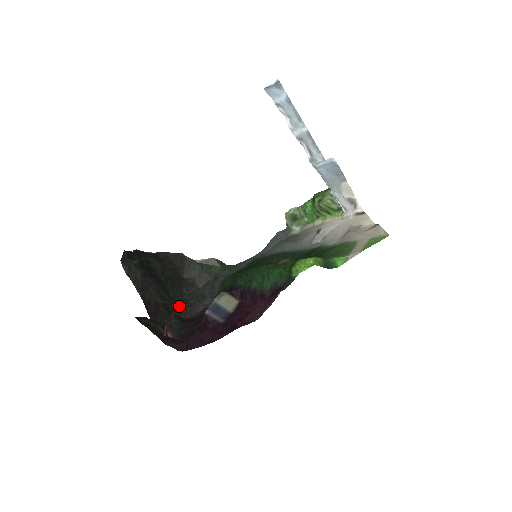
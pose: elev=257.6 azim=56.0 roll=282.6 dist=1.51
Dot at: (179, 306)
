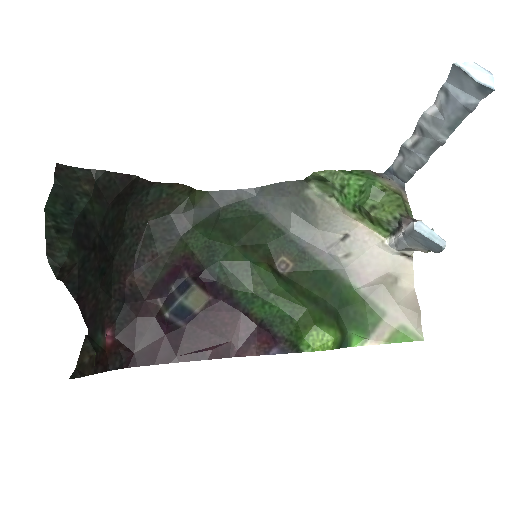
Dot at: (119, 264)
